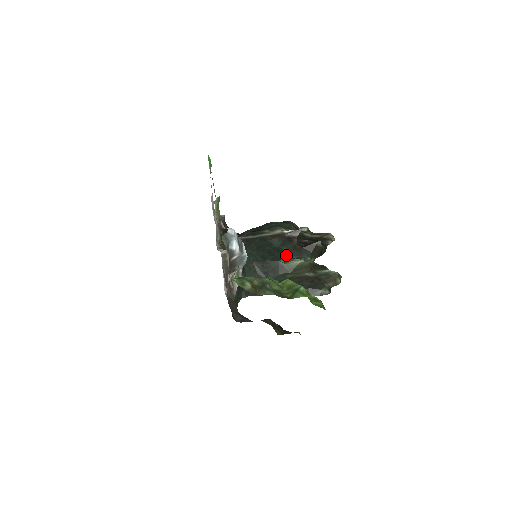
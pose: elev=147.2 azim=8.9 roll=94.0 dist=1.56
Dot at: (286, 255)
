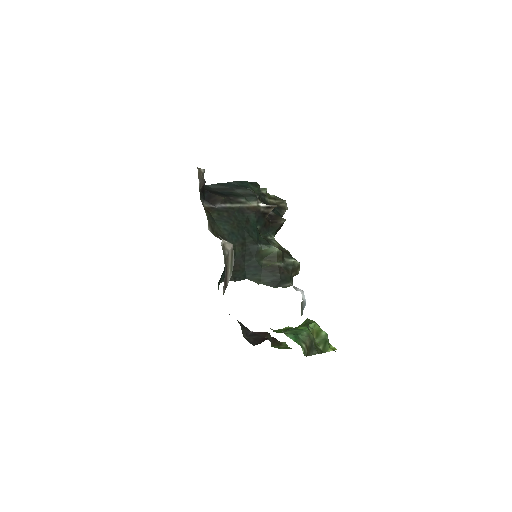
Dot at: occluded
